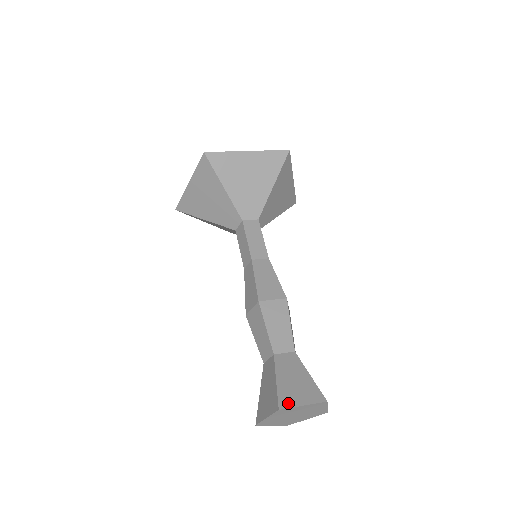
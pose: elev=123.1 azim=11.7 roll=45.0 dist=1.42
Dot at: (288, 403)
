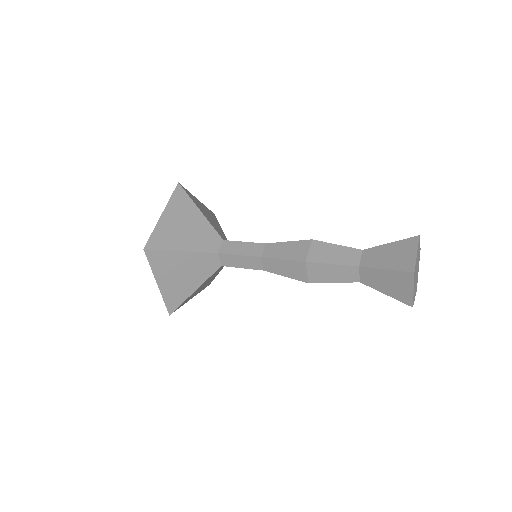
Dot at: (410, 264)
